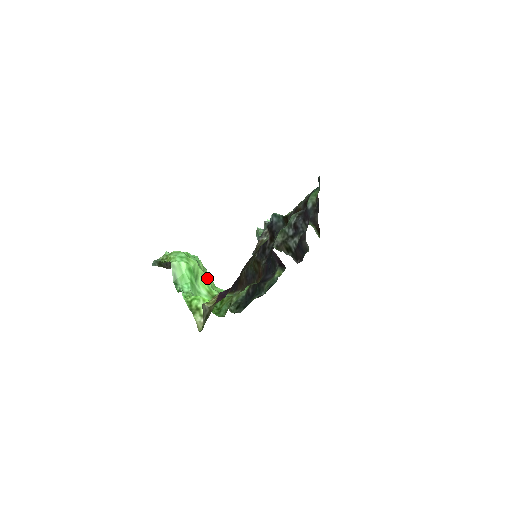
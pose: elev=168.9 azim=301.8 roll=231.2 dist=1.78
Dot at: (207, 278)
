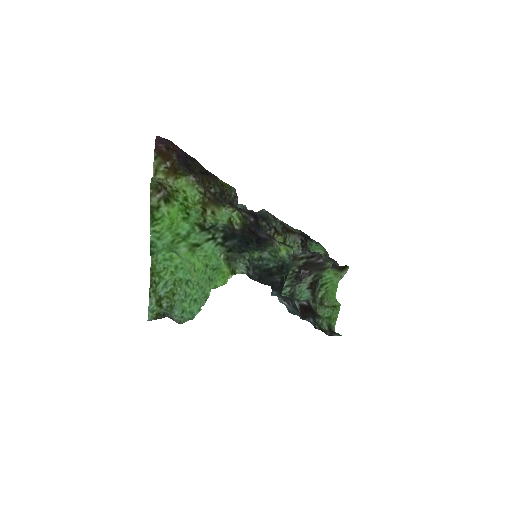
Dot at: (195, 263)
